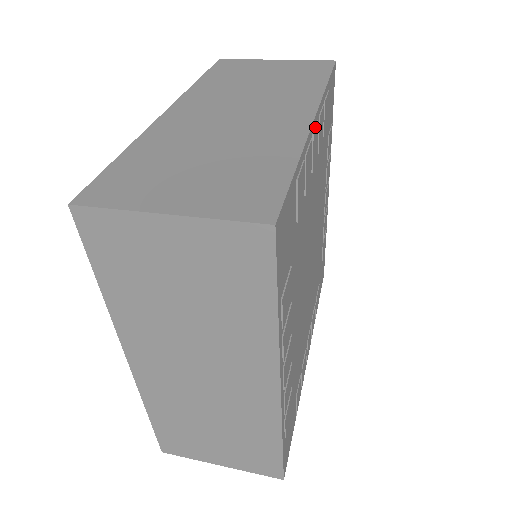
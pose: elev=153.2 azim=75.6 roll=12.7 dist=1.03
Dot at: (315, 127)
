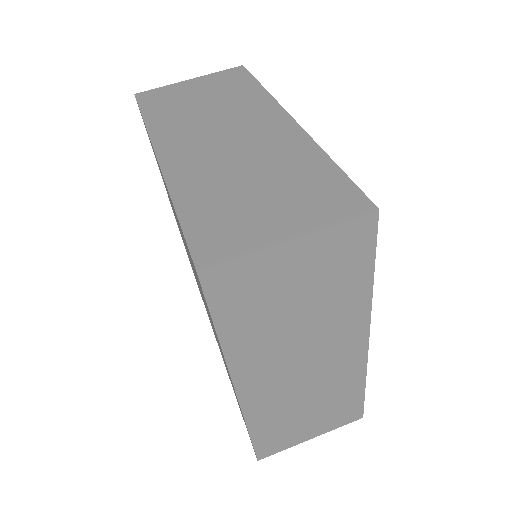
Dot at: occluded
